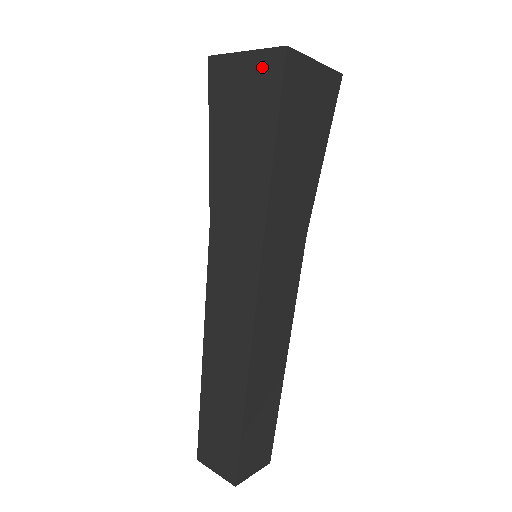
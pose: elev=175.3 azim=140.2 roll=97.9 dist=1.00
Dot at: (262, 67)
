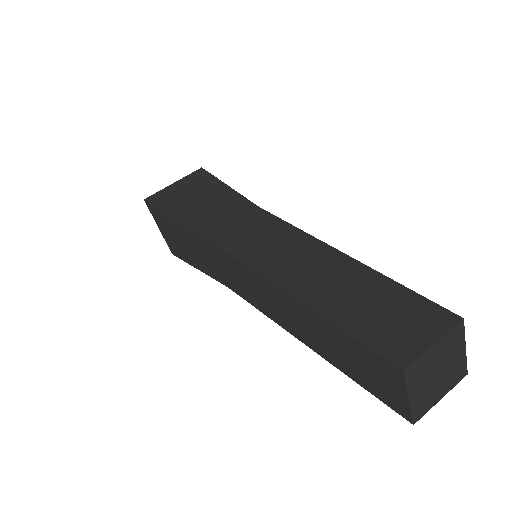
Dot at: (191, 178)
